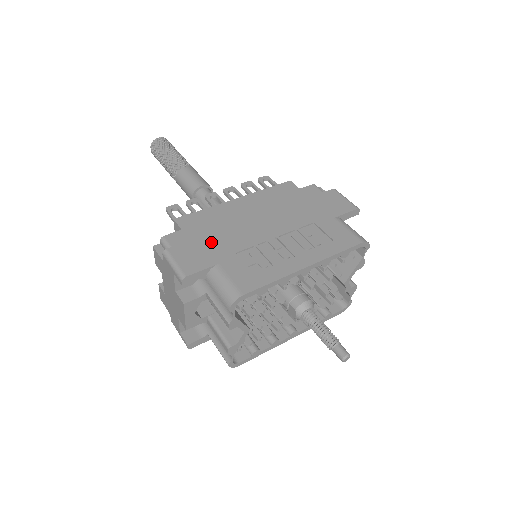
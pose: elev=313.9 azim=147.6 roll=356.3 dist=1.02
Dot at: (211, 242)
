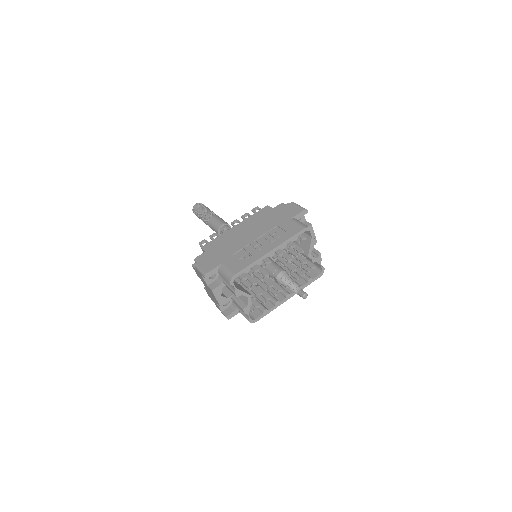
Dot at: (219, 253)
